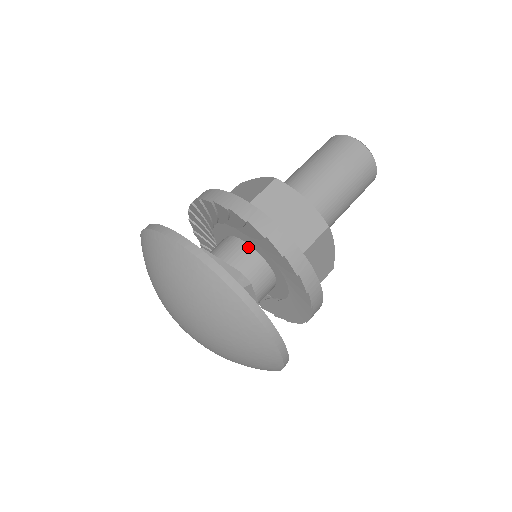
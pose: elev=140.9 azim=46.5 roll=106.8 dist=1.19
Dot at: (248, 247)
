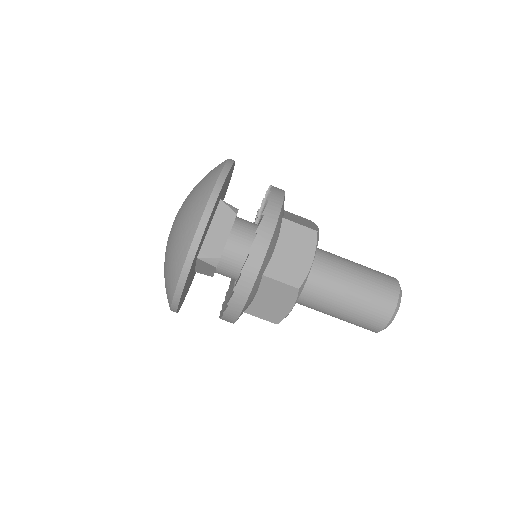
Dot at: occluded
